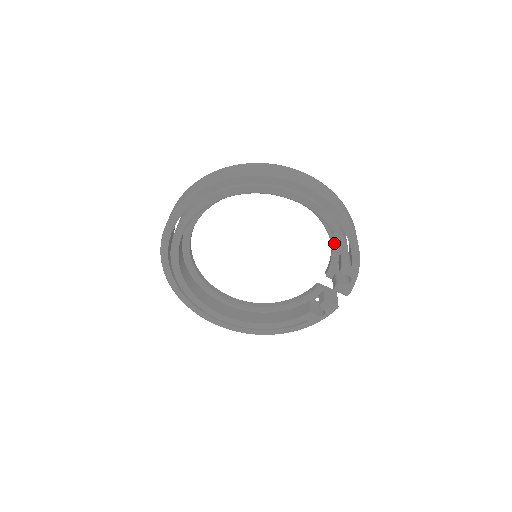
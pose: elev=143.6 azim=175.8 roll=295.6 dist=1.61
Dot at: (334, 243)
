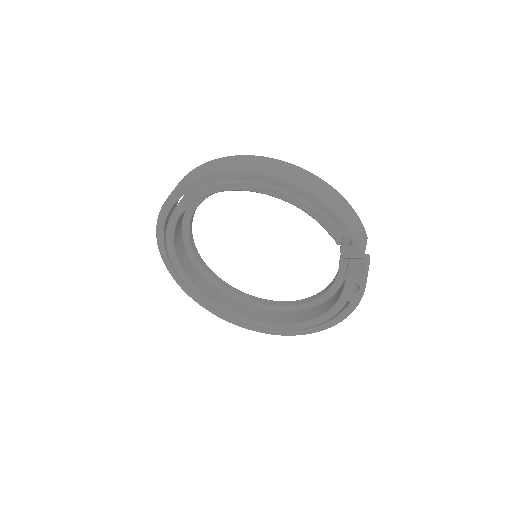
Dot at: occluded
